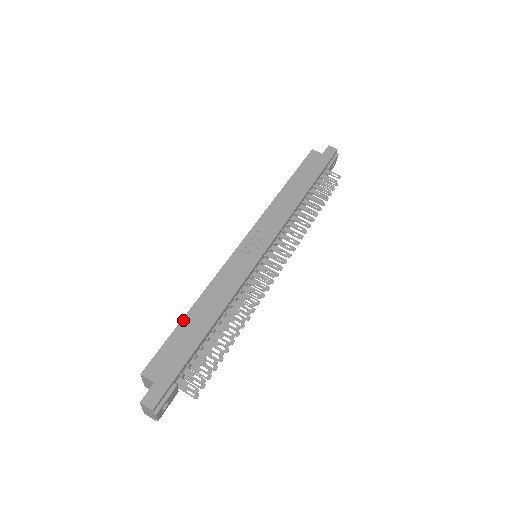
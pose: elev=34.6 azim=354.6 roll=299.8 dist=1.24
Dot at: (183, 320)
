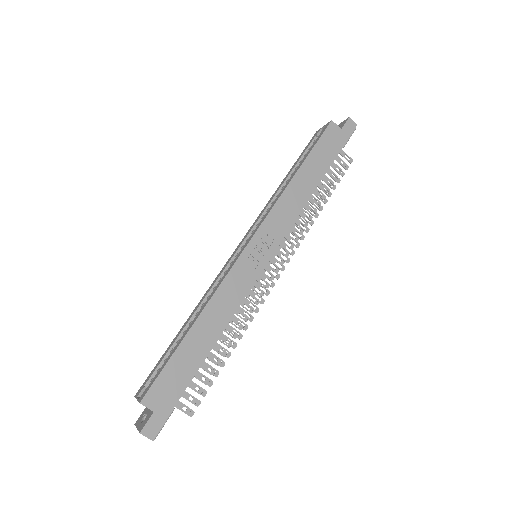
Dot at: (183, 341)
